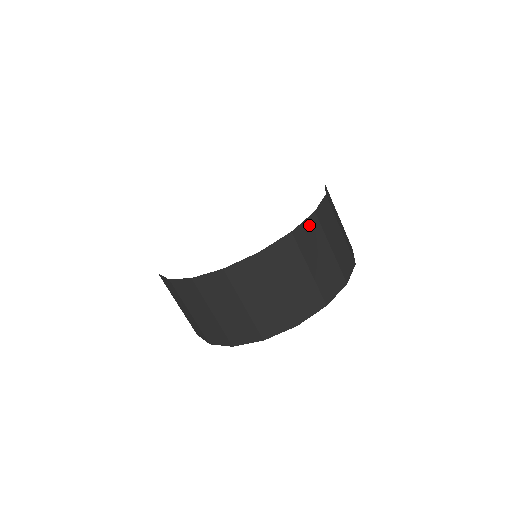
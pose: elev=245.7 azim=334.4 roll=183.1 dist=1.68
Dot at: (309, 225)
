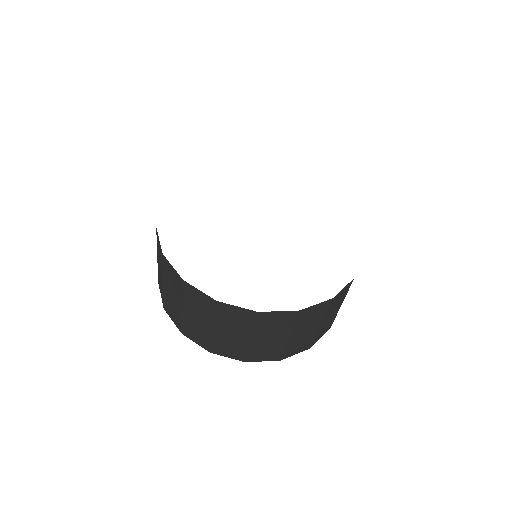
Dot at: (318, 307)
